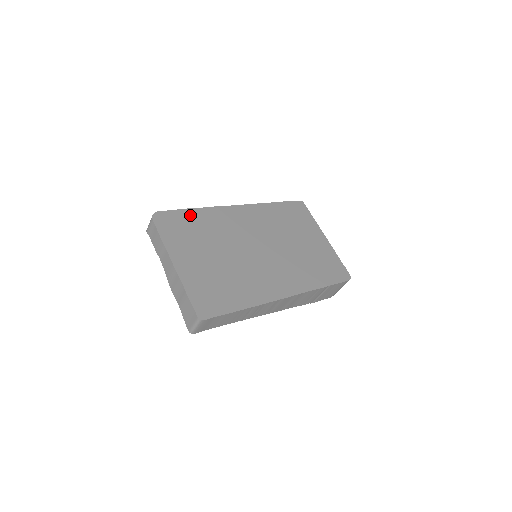
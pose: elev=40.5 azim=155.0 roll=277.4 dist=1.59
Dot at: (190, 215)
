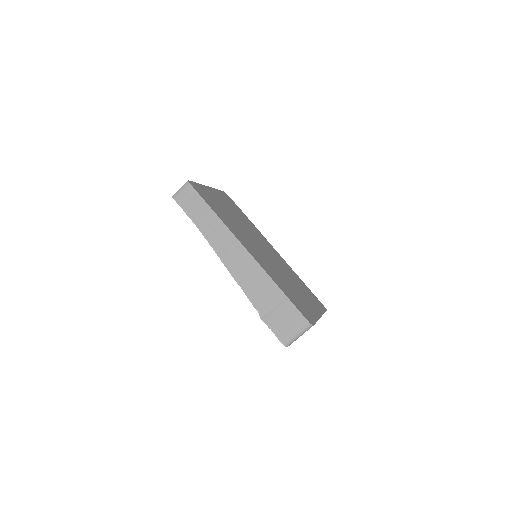
Dot at: (243, 214)
